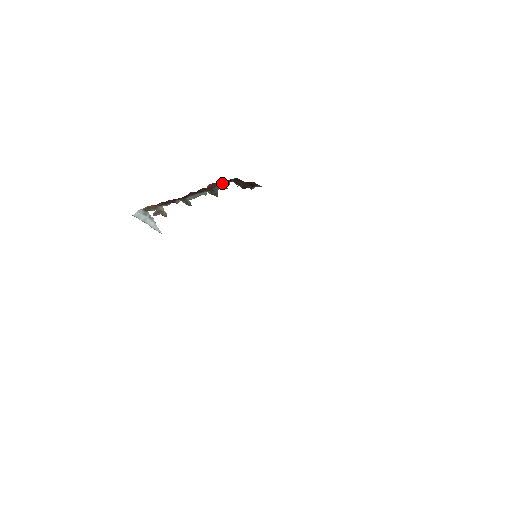
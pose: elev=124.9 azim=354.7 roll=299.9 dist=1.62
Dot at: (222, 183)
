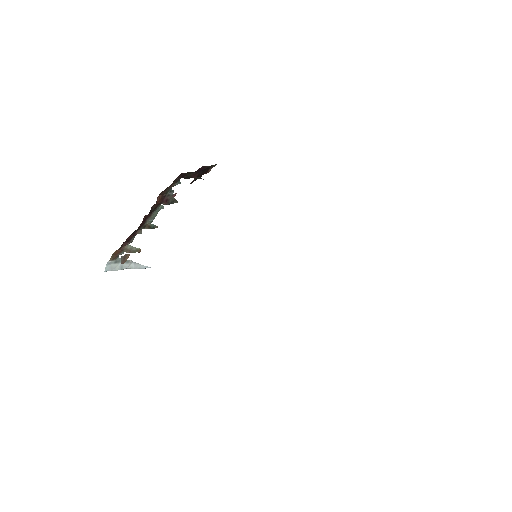
Dot at: (170, 187)
